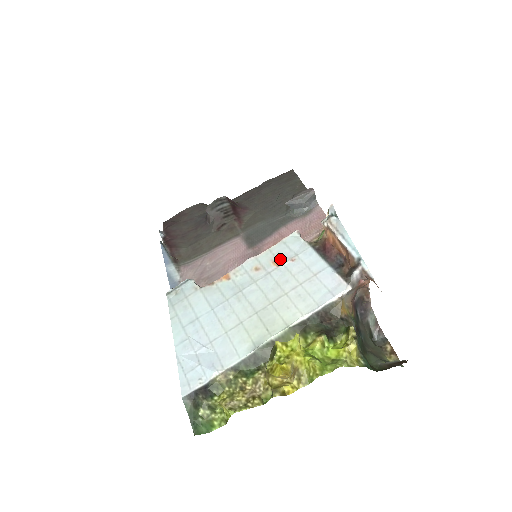
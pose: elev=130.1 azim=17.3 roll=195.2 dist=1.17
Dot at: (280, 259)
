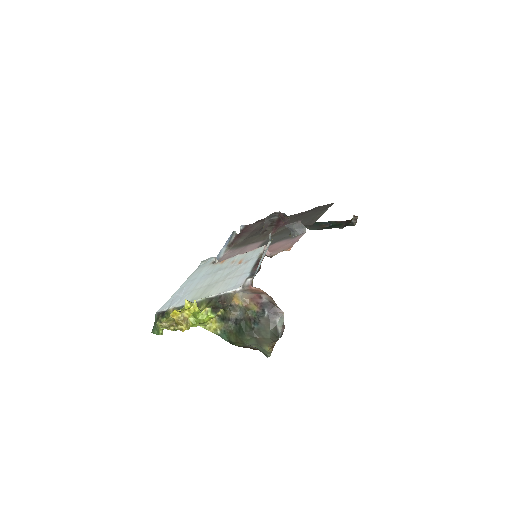
Dot at: (243, 260)
